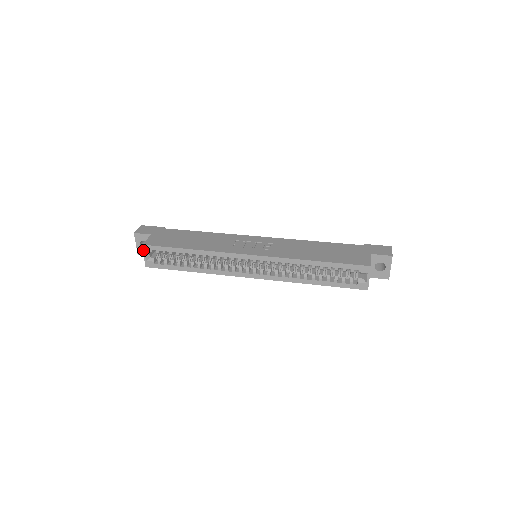
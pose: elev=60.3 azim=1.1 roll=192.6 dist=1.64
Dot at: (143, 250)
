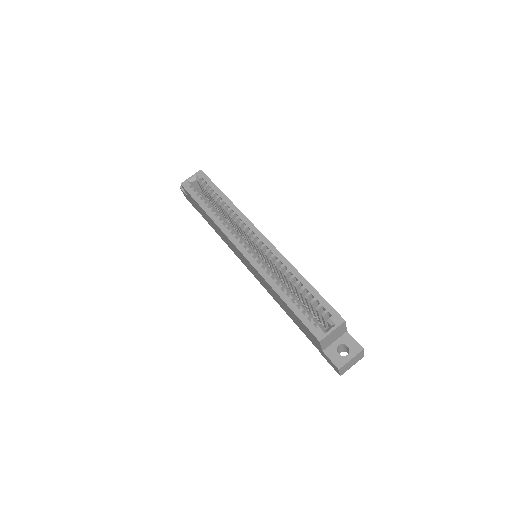
Dot at: (196, 173)
